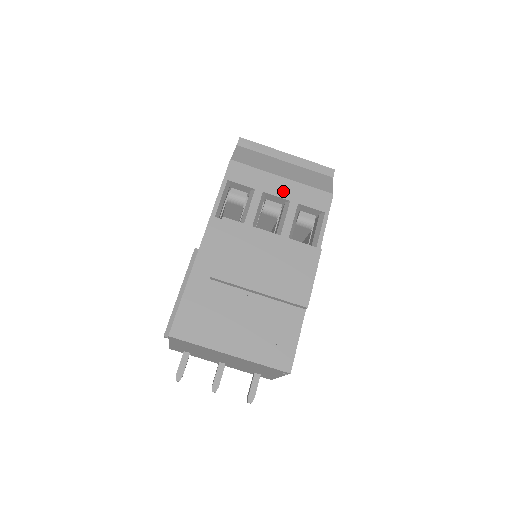
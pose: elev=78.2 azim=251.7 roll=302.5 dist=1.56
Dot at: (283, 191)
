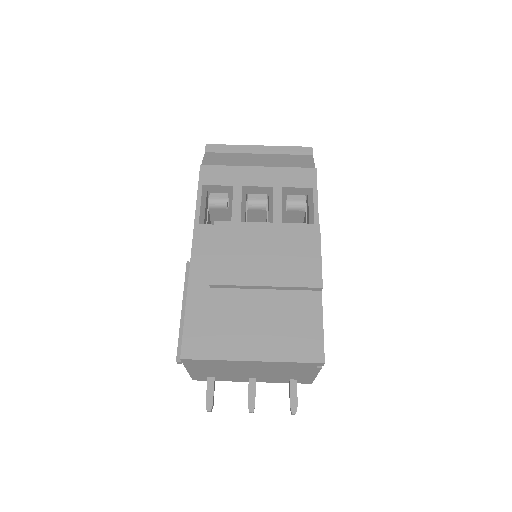
Dot at: (263, 180)
